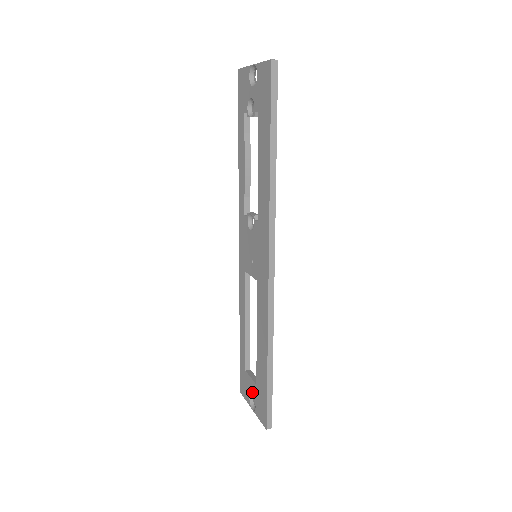
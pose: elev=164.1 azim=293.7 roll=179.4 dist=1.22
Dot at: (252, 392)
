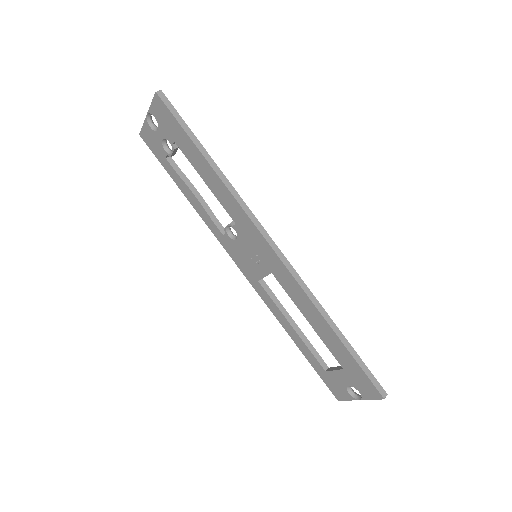
Dot at: (346, 382)
